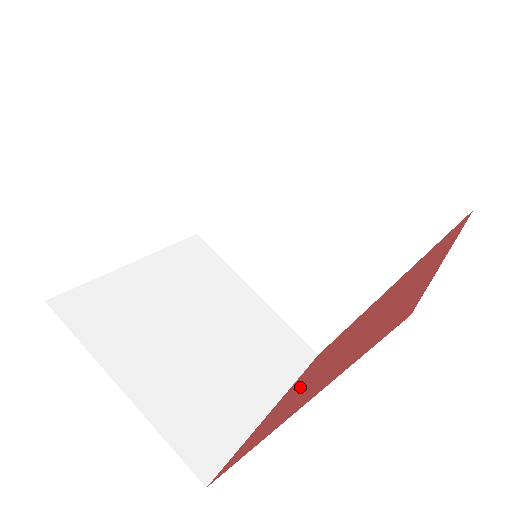
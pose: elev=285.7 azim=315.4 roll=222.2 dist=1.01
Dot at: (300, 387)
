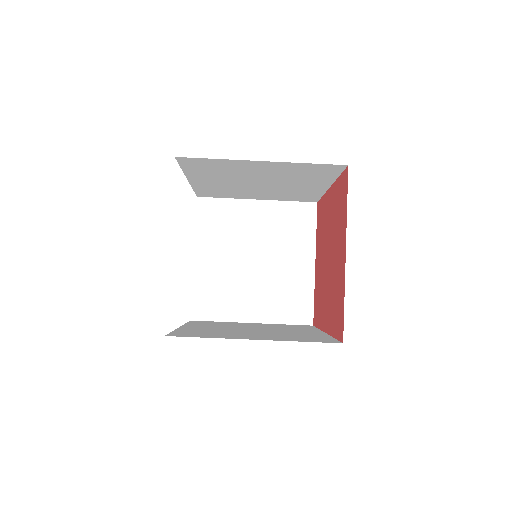
Dot at: (321, 276)
